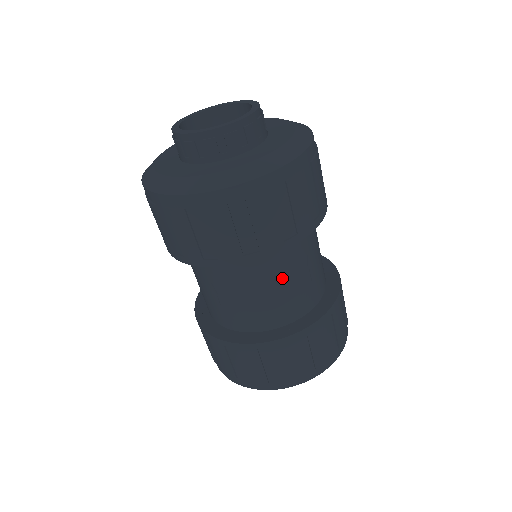
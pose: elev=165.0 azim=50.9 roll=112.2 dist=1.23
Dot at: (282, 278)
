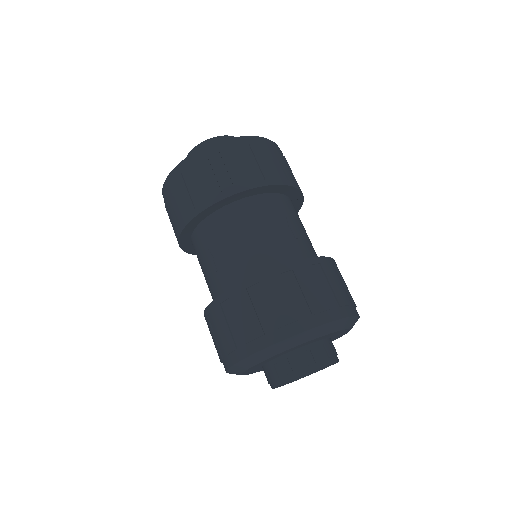
Dot at: (262, 225)
